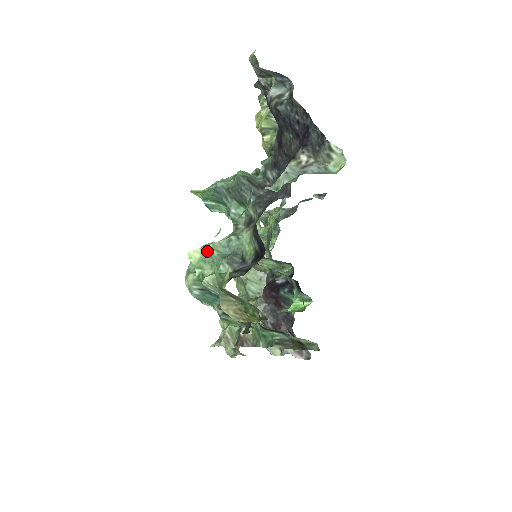
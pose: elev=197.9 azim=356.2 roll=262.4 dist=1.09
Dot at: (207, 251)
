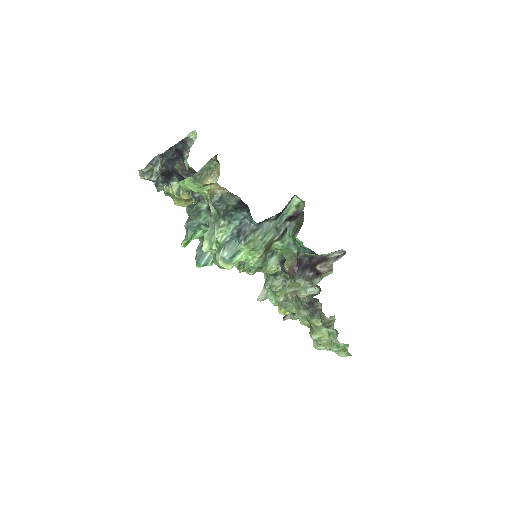
Dot at: (206, 235)
